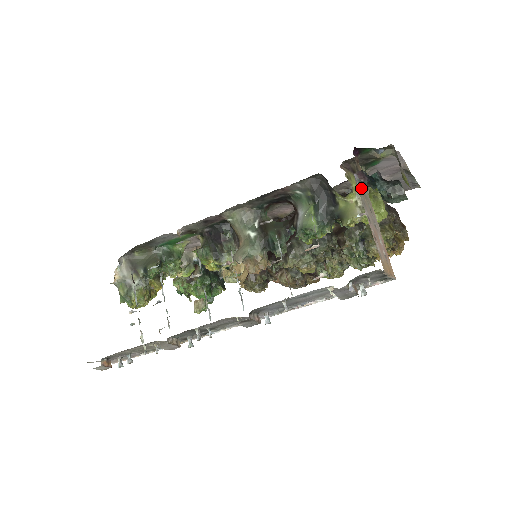
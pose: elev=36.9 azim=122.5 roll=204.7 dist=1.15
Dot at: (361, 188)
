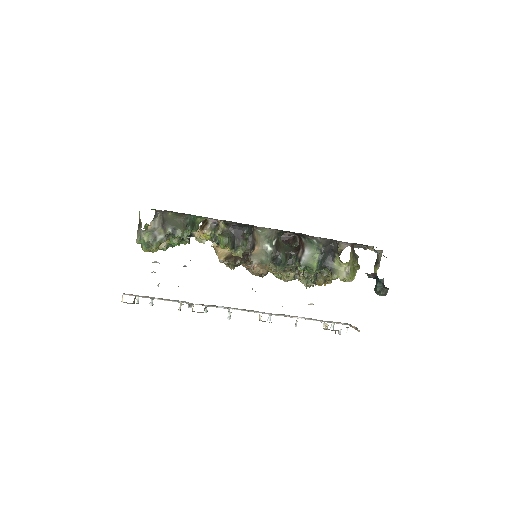
Dot at: occluded
